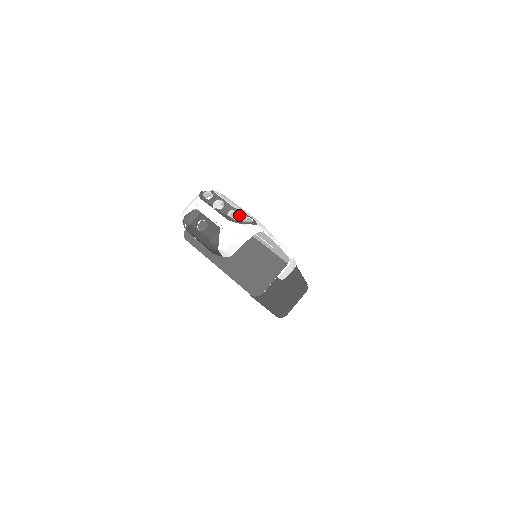
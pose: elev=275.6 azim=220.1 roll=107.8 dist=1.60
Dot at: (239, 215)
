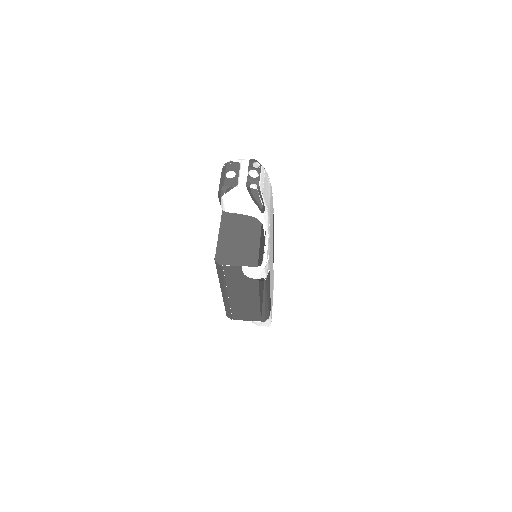
Dot at: occluded
